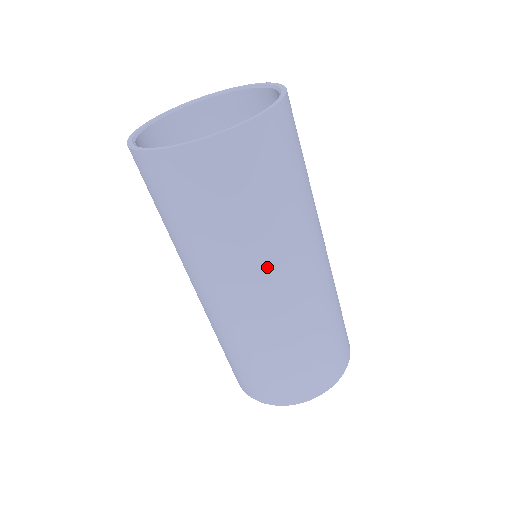
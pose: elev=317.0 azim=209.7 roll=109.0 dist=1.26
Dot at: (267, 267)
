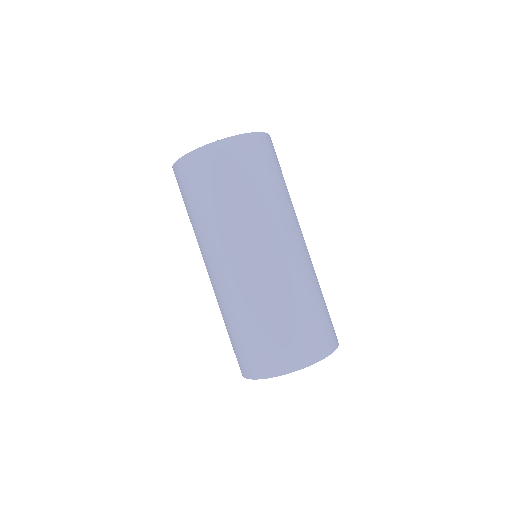
Dot at: (225, 243)
